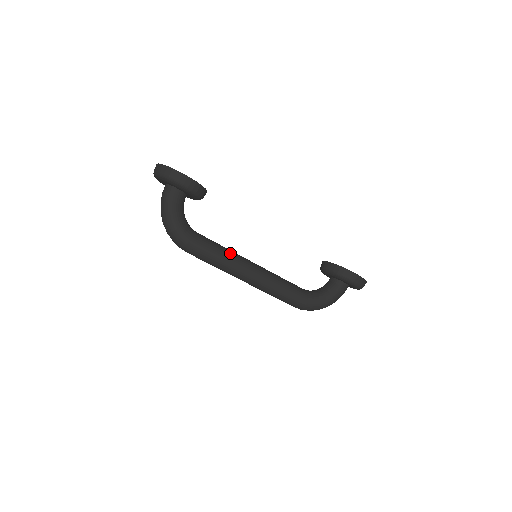
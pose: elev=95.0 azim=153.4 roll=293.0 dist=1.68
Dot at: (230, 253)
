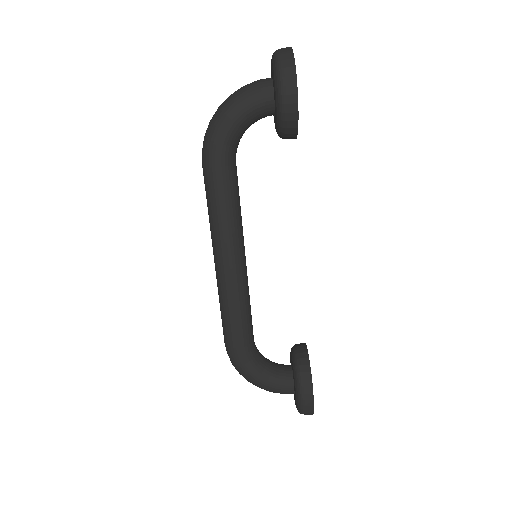
Dot at: (237, 220)
